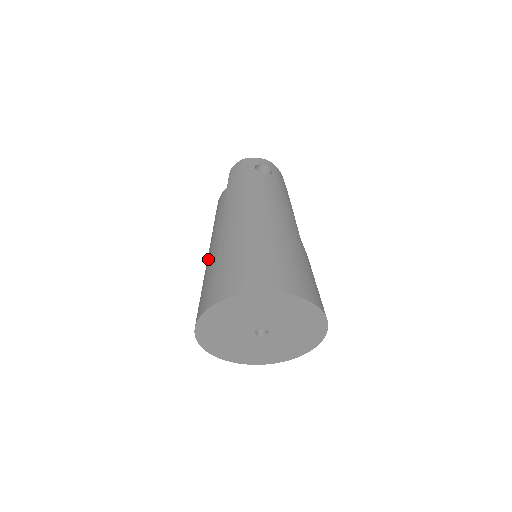
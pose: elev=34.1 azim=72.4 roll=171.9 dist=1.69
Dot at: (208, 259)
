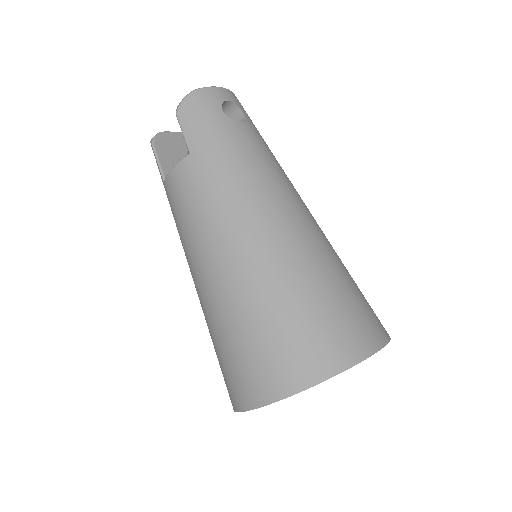
Dot at: (220, 296)
